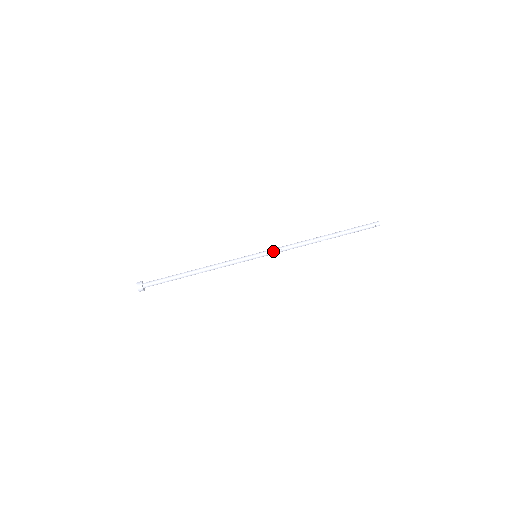
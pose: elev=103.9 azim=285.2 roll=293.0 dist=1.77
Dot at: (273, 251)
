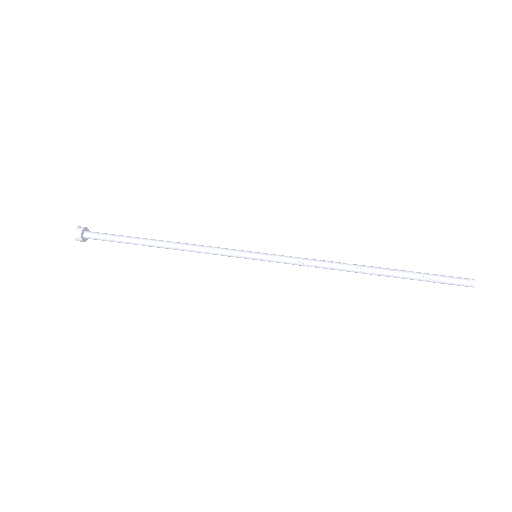
Dot at: (284, 257)
